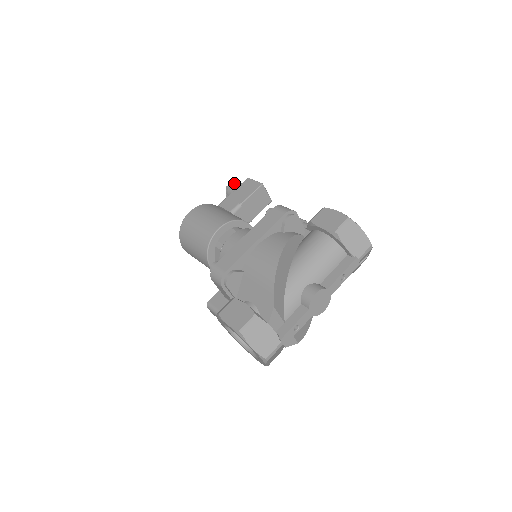
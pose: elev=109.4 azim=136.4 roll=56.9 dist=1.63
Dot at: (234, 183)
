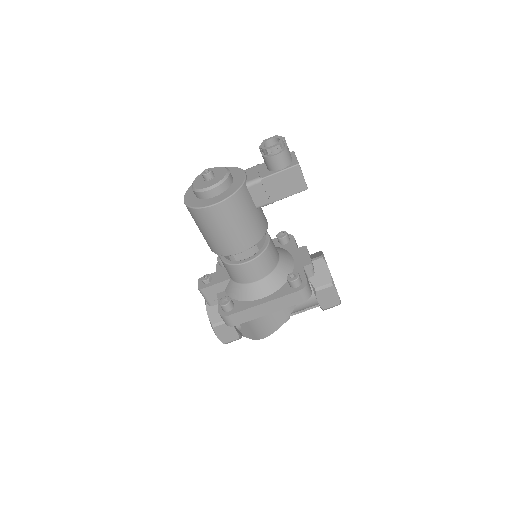
Dot at: (279, 156)
